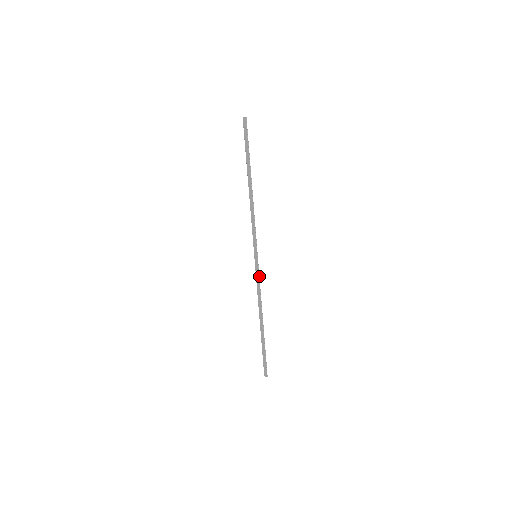
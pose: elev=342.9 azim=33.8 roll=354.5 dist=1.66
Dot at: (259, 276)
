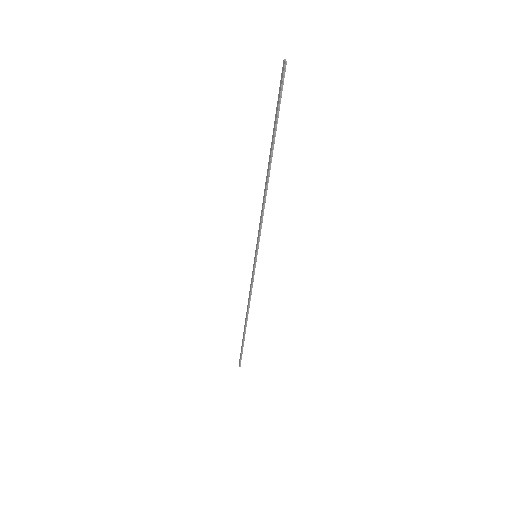
Dot at: occluded
